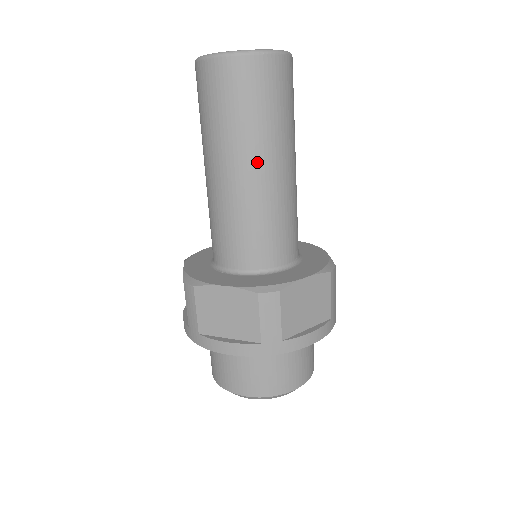
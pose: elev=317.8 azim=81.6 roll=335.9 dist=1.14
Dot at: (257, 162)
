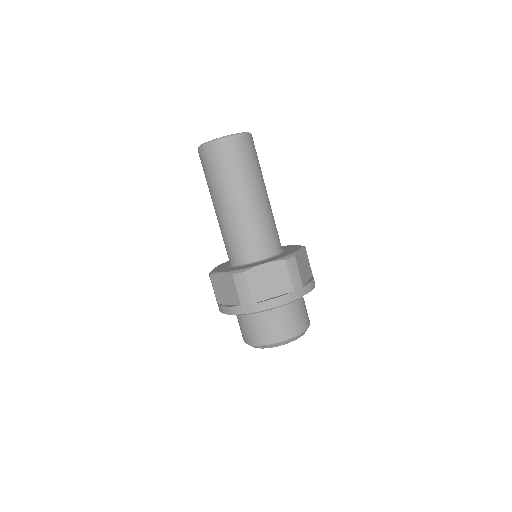
Dot at: (257, 191)
